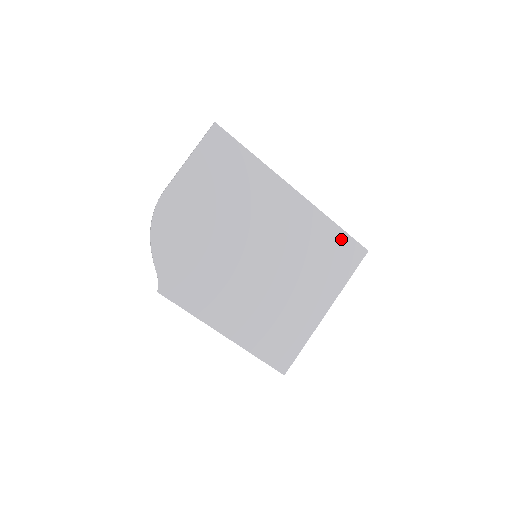
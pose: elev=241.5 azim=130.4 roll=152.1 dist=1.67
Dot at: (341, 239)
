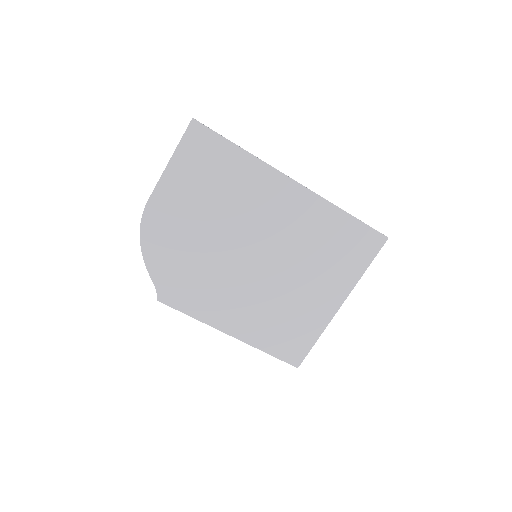
Dot at: (354, 228)
